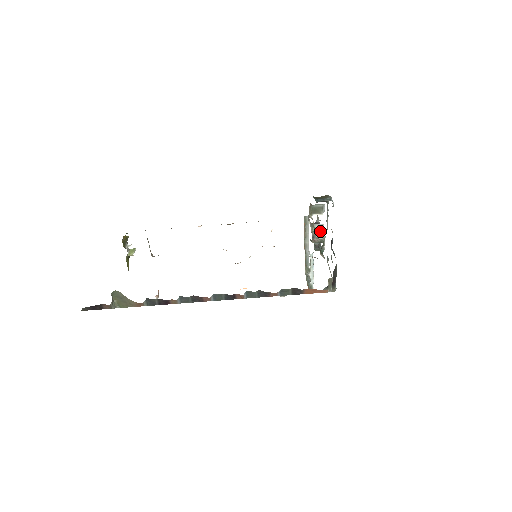
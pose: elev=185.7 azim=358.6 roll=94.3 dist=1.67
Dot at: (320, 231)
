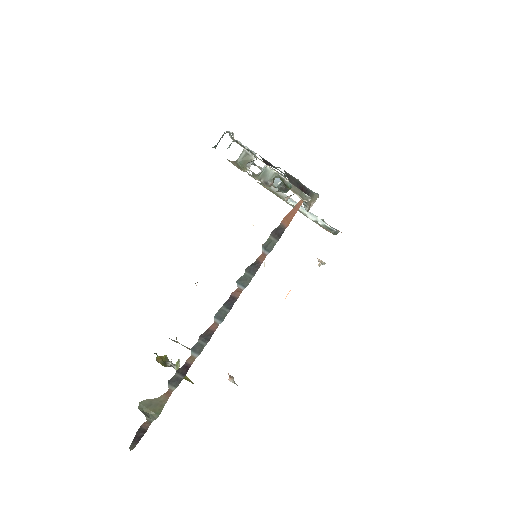
Dot at: (265, 172)
